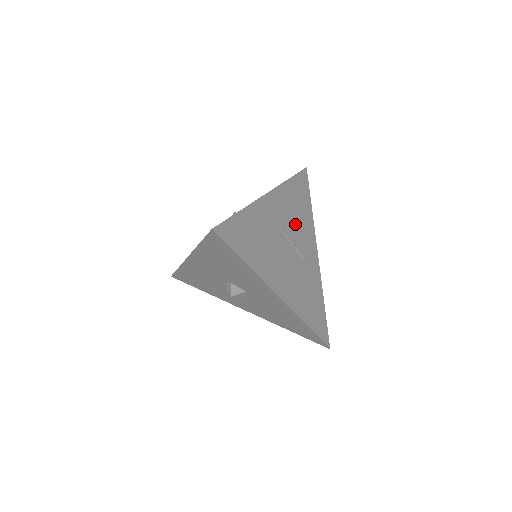
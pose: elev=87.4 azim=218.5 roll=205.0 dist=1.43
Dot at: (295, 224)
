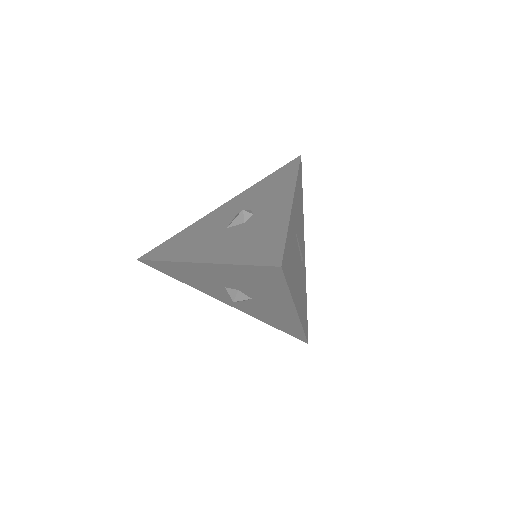
Dot at: (299, 226)
